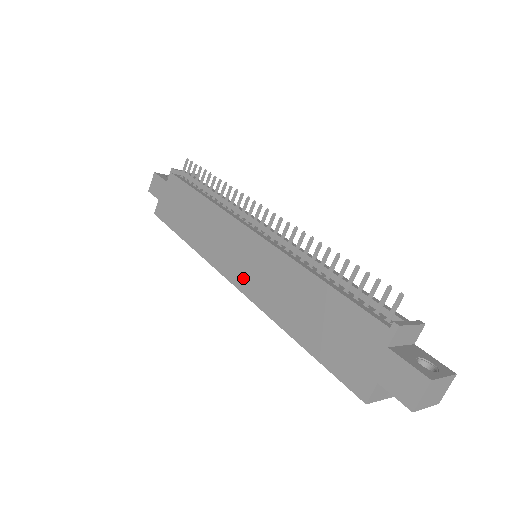
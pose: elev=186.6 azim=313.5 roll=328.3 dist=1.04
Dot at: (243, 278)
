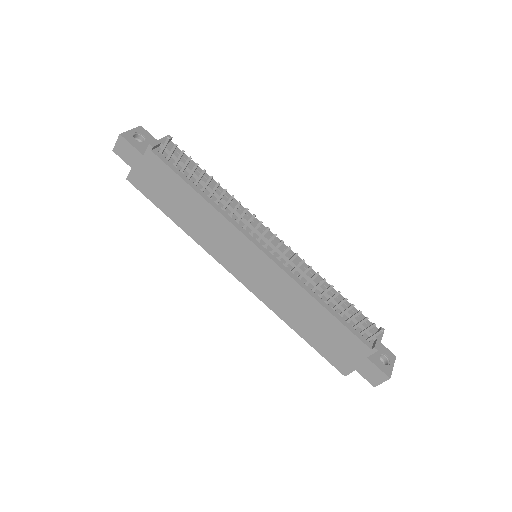
Dot at: (249, 280)
